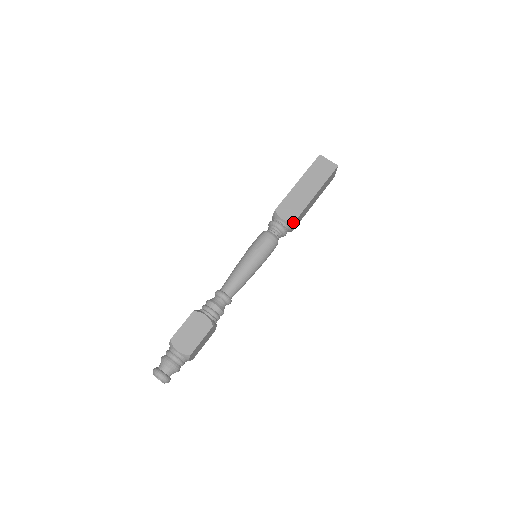
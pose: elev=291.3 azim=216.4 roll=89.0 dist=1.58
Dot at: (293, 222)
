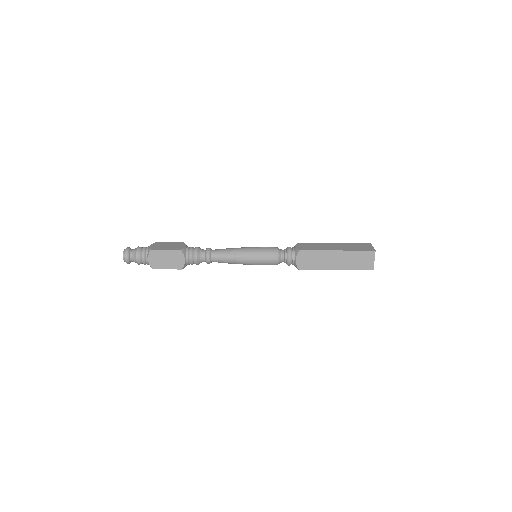
Dot at: (300, 250)
